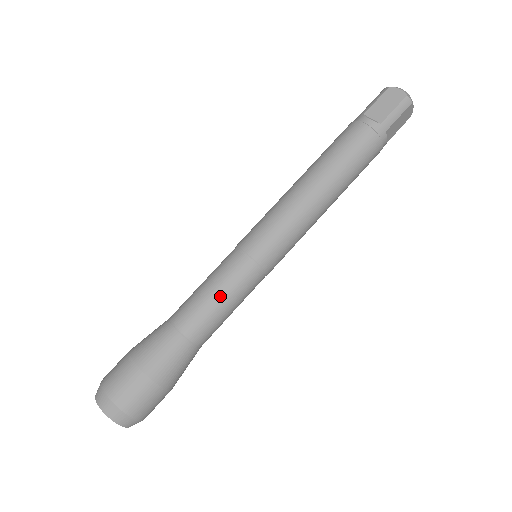
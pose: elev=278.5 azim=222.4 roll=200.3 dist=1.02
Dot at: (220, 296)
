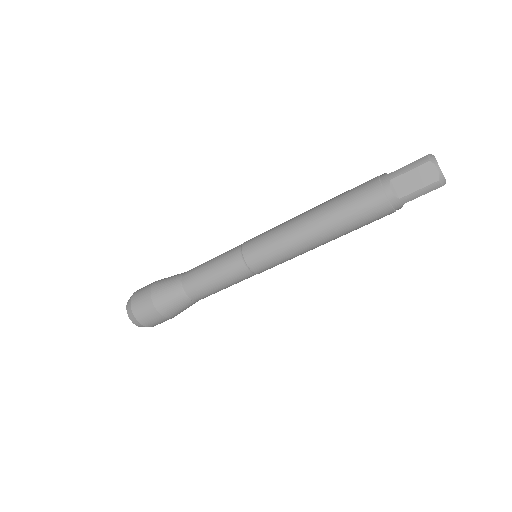
Dot at: (218, 282)
